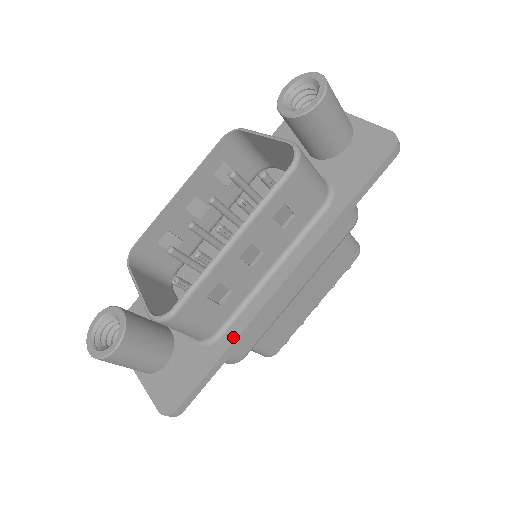
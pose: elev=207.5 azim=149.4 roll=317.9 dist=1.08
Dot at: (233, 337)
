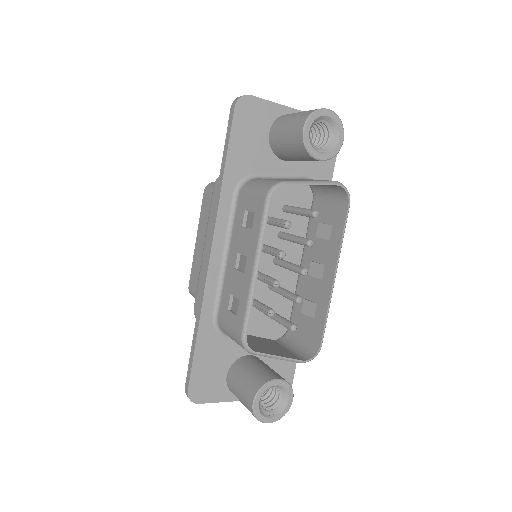
Dot at: occluded
